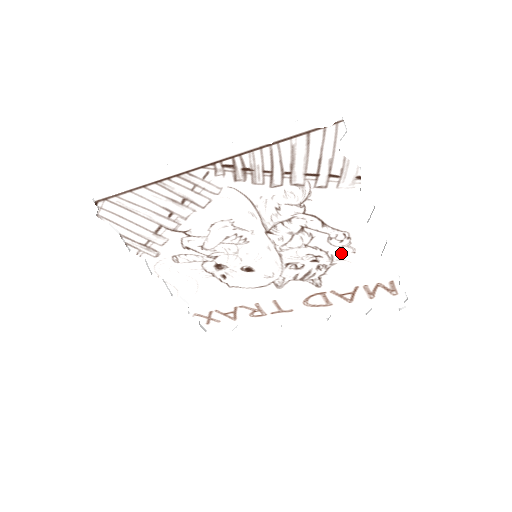
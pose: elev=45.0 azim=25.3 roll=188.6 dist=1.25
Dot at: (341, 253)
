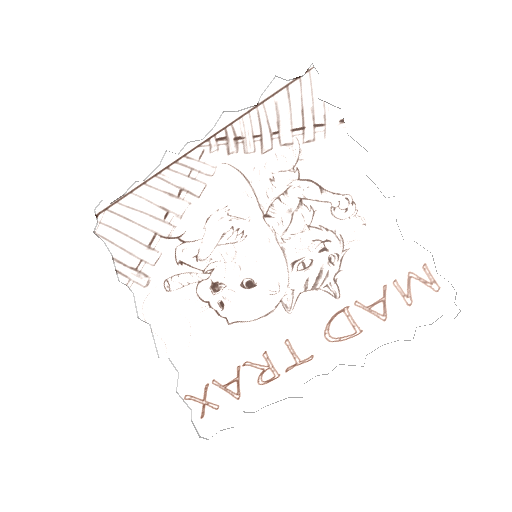
Dot at: (350, 229)
